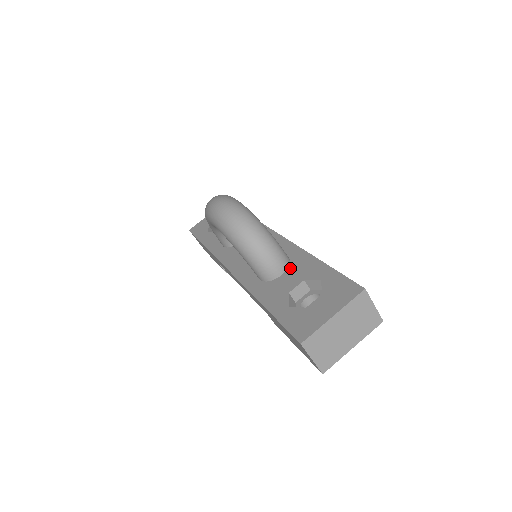
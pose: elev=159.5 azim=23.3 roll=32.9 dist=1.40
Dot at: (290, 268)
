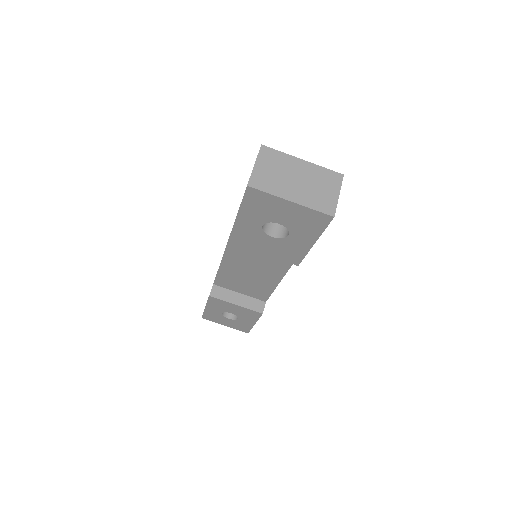
Dot at: occluded
